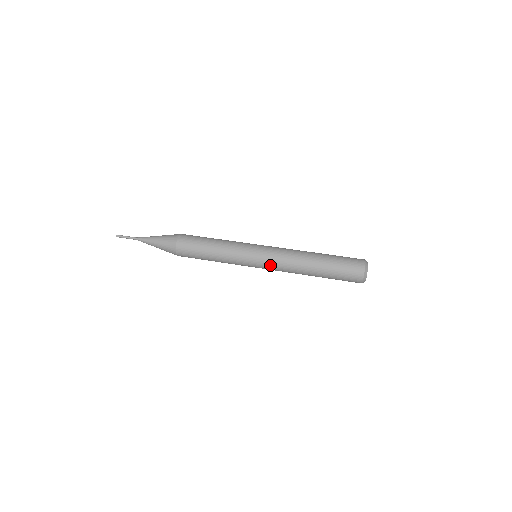
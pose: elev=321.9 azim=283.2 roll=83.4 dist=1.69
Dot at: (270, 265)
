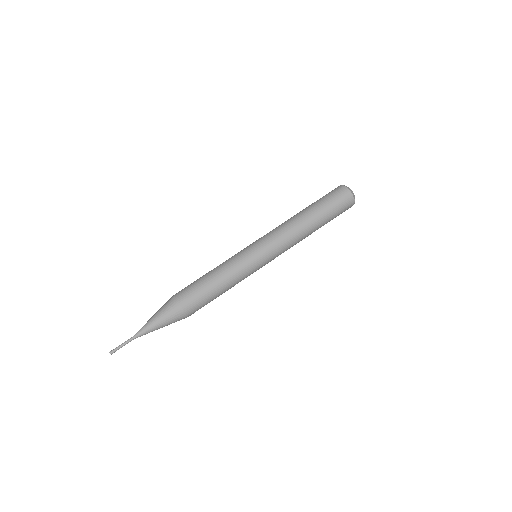
Dot at: occluded
